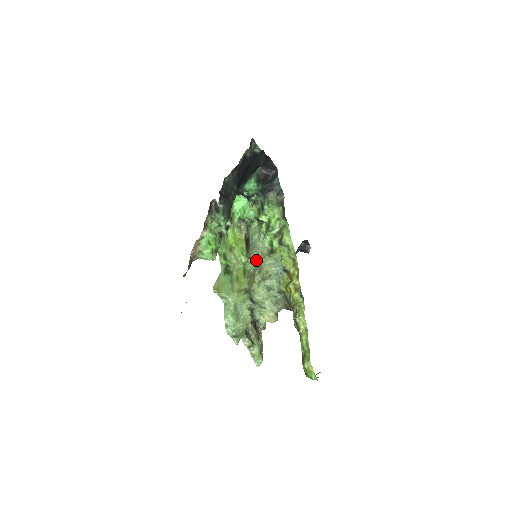
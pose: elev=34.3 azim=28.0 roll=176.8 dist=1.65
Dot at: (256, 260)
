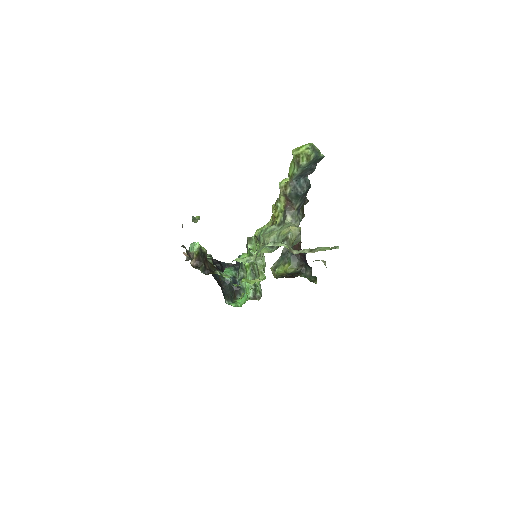
Dot at: occluded
